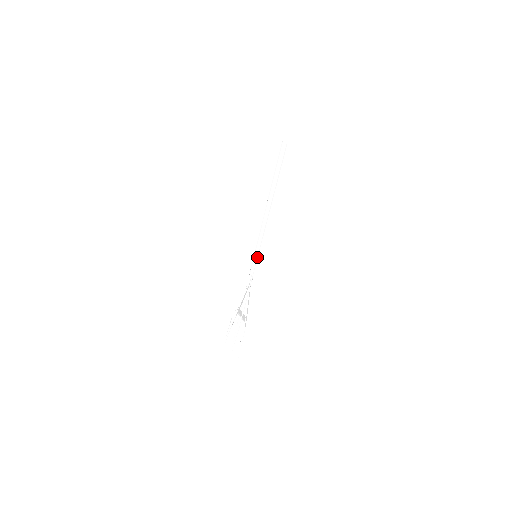
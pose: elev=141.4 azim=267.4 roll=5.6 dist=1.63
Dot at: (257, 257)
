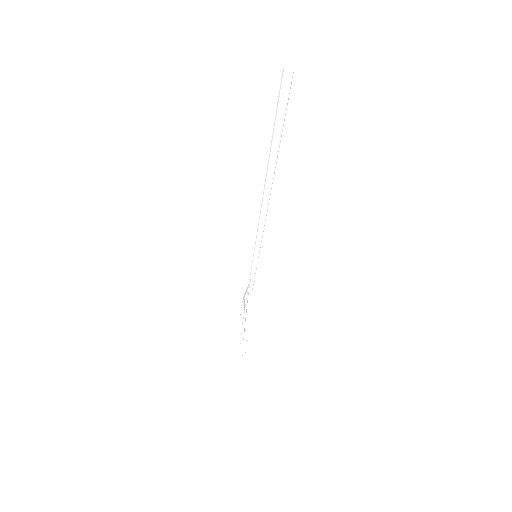
Dot at: occluded
